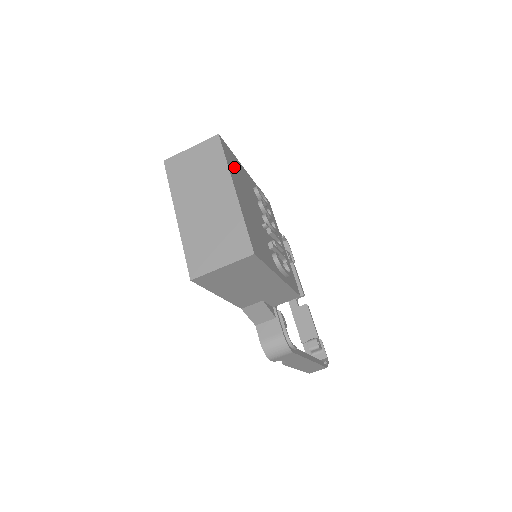
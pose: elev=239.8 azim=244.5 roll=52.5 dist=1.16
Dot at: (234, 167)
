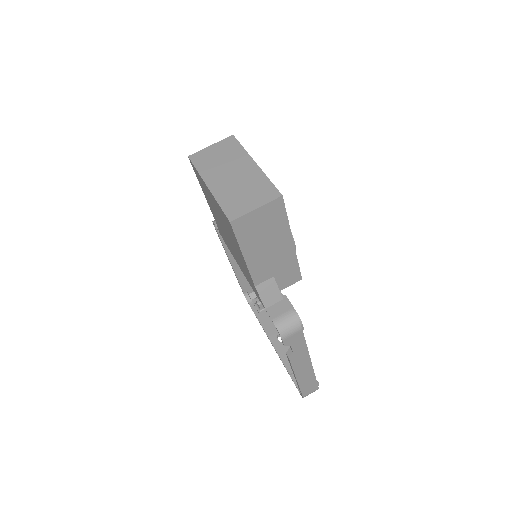
Dot at: occluded
